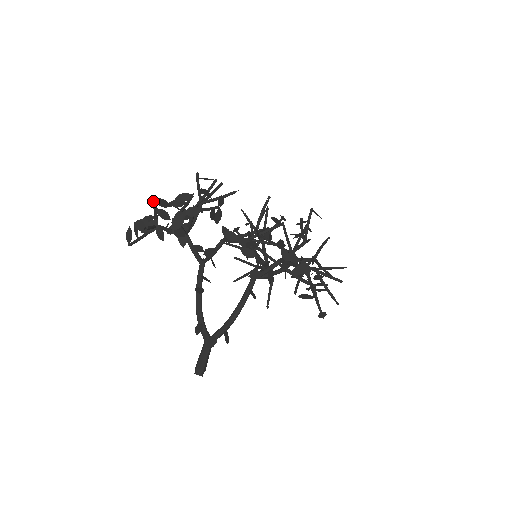
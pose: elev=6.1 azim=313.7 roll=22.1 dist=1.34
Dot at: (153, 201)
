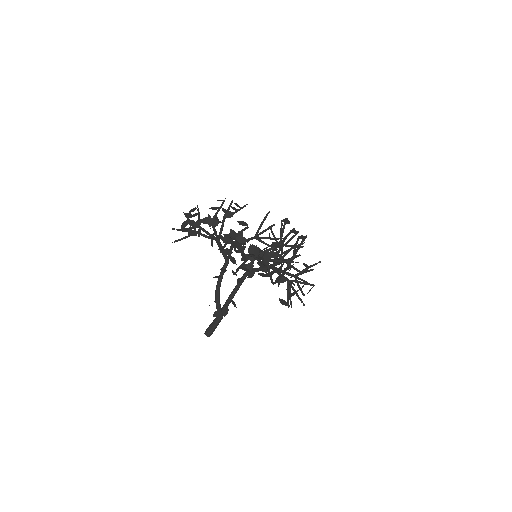
Dot at: (184, 214)
